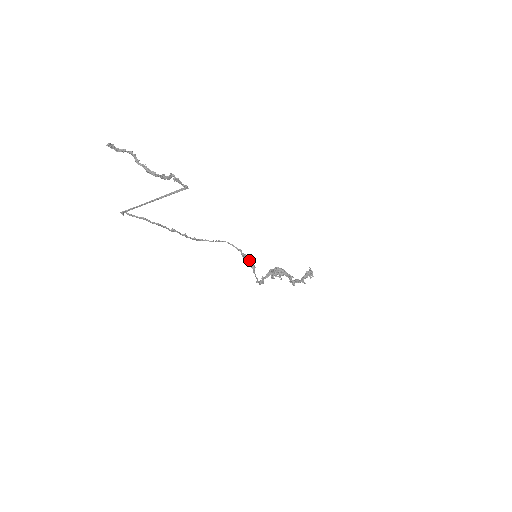
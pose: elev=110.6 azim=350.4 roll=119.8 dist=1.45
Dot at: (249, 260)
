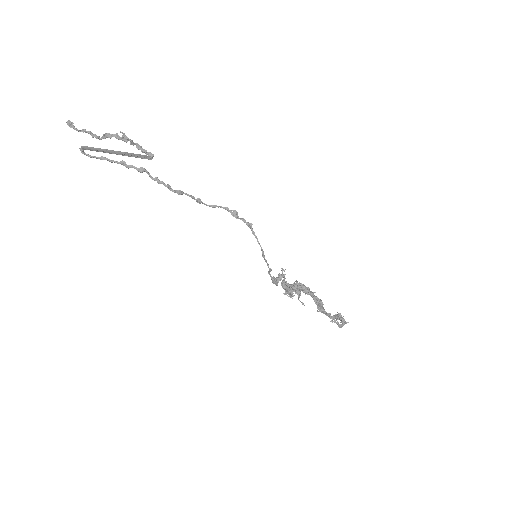
Dot at: (241, 219)
